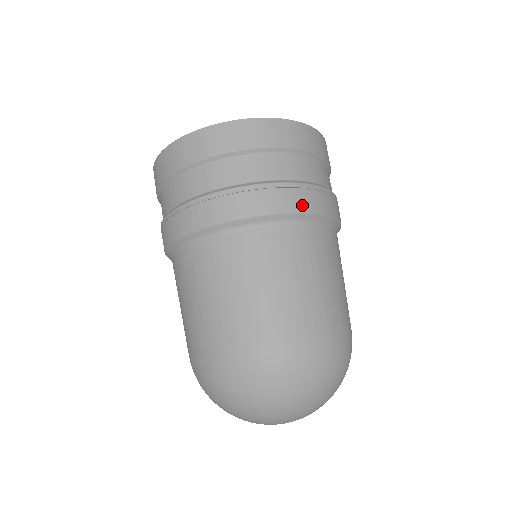
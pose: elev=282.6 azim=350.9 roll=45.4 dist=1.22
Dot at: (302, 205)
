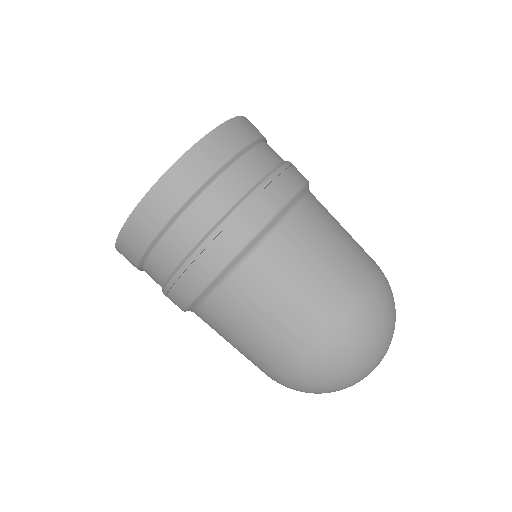
Dot at: (248, 232)
